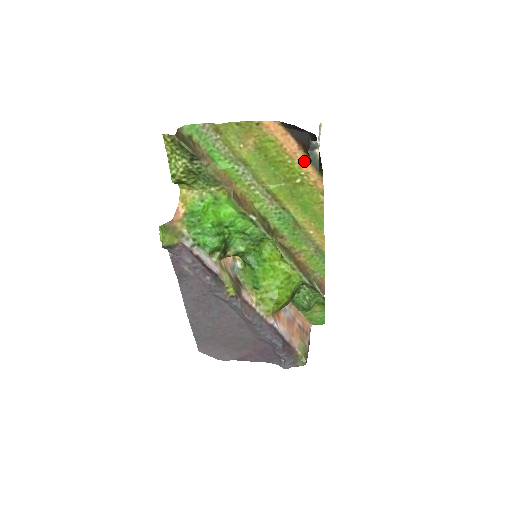
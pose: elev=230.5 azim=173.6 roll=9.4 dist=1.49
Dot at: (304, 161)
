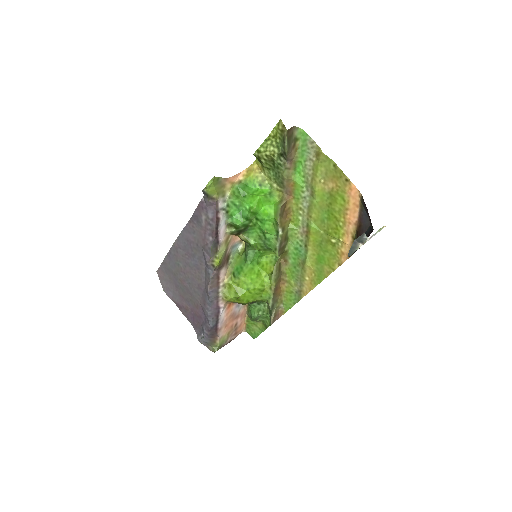
Dot at: (350, 234)
